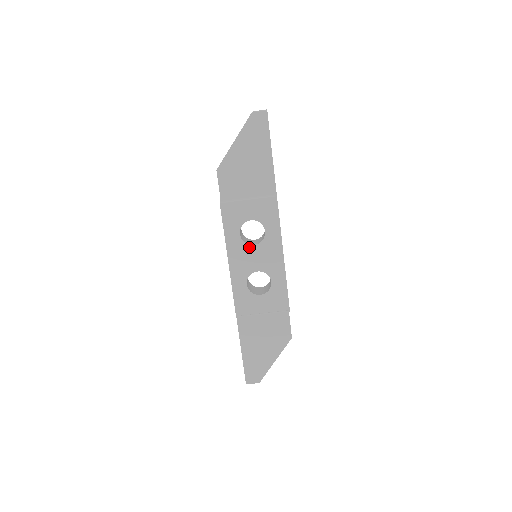
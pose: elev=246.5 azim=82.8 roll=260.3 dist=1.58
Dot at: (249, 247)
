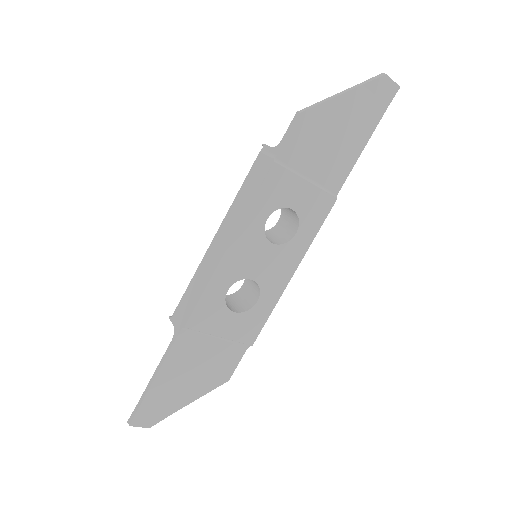
Dot at: (265, 243)
